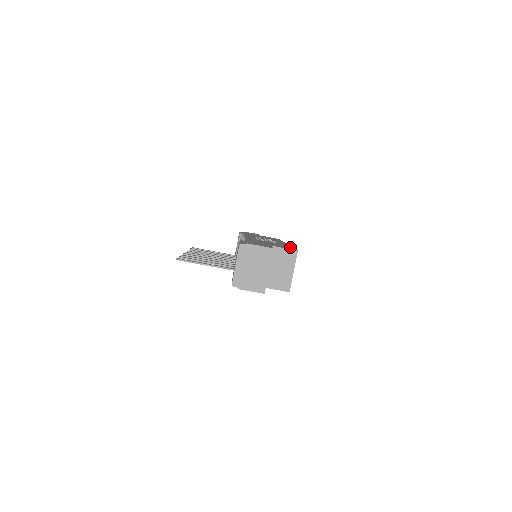
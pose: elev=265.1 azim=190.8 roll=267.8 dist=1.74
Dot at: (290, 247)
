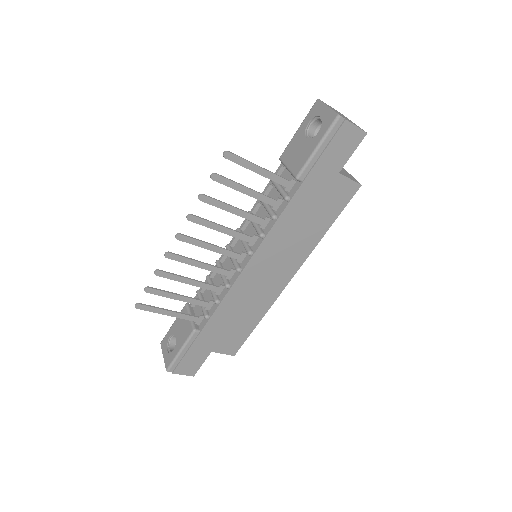
Dot at: occluded
